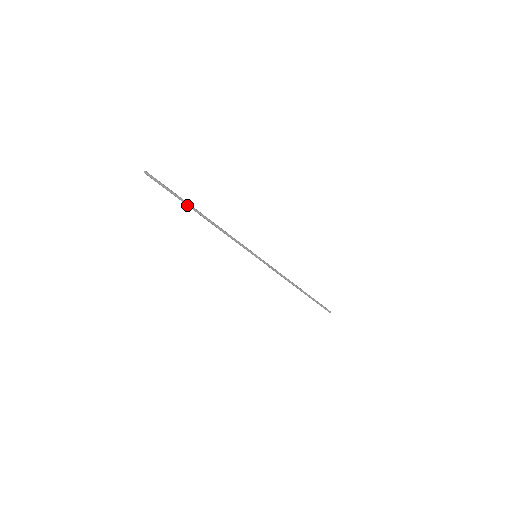
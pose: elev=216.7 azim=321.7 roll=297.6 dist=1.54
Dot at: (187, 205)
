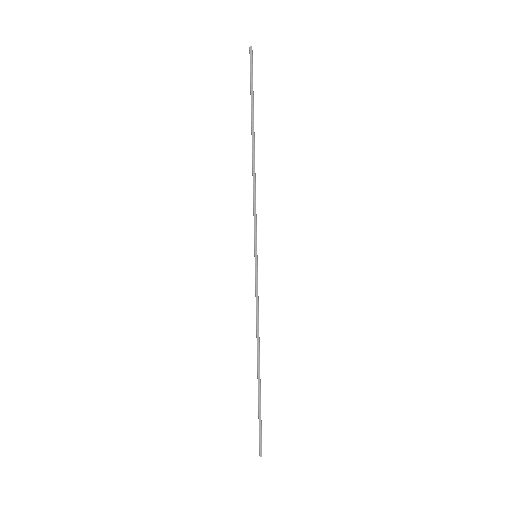
Dot at: (251, 118)
